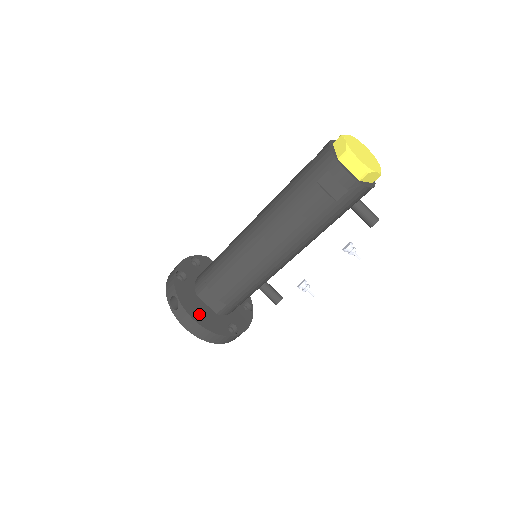
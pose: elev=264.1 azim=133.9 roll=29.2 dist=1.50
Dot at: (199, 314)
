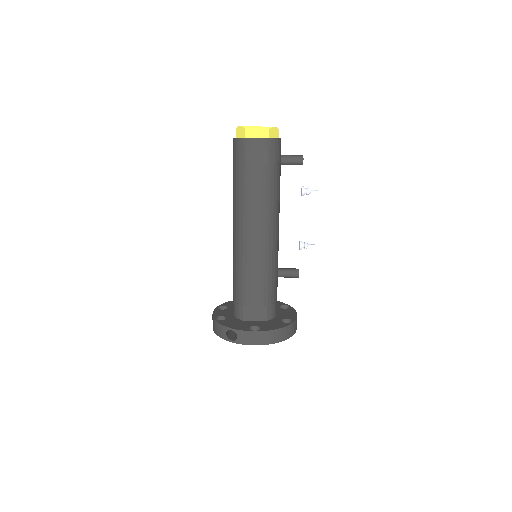
Dot at: (255, 328)
